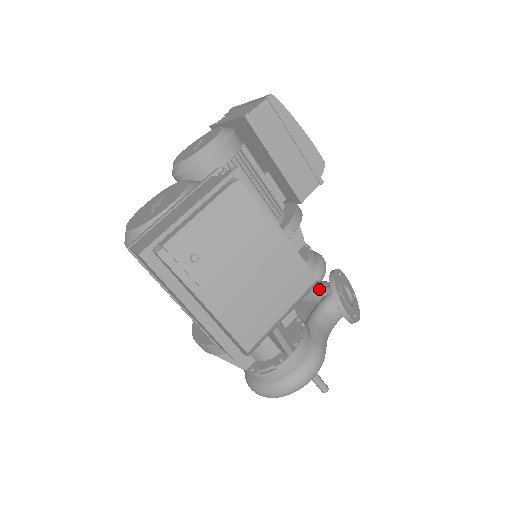
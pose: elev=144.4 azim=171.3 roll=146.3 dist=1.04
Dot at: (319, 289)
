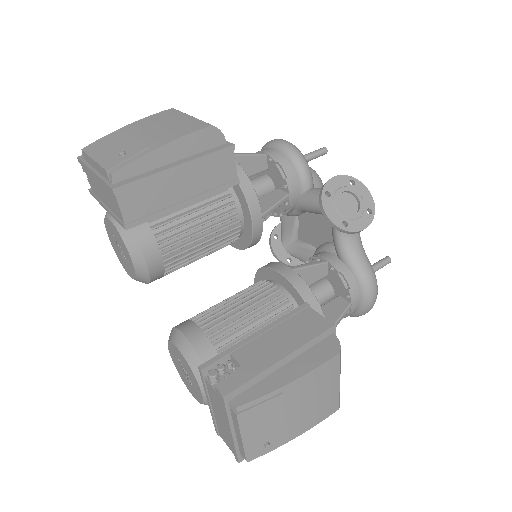
Dot at: (321, 212)
